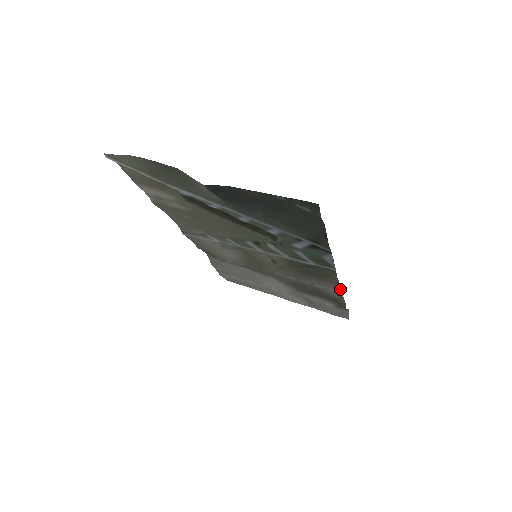
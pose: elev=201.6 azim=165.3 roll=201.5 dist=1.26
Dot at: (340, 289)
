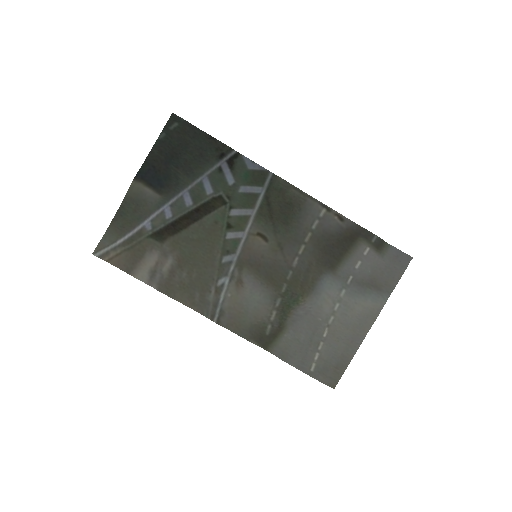
Dot at: (316, 201)
